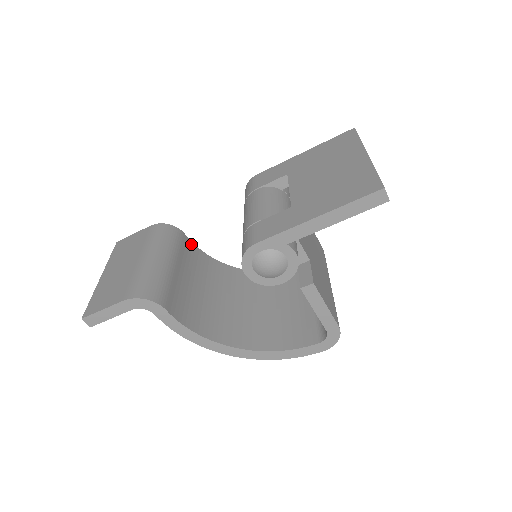
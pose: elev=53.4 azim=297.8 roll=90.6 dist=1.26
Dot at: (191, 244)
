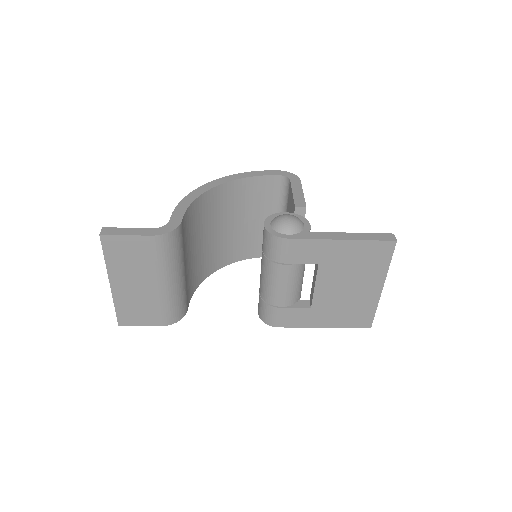
Dot at: (184, 218)
